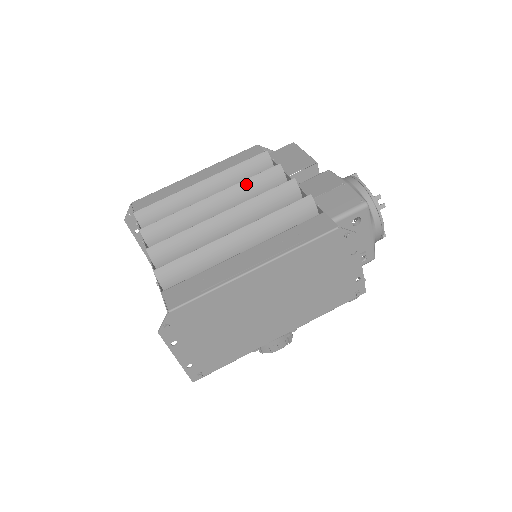
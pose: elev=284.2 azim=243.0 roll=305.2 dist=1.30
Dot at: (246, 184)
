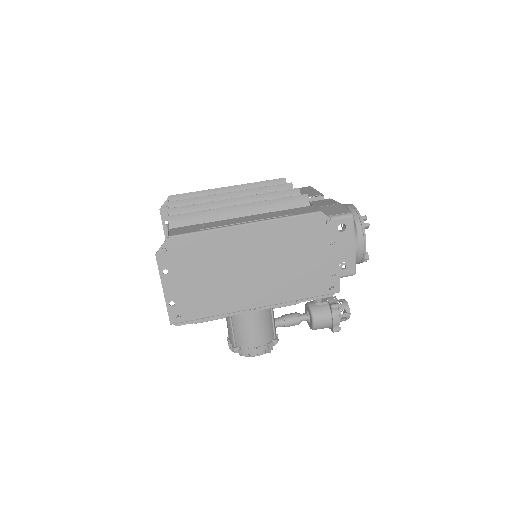
Dot at: (261, 190)
